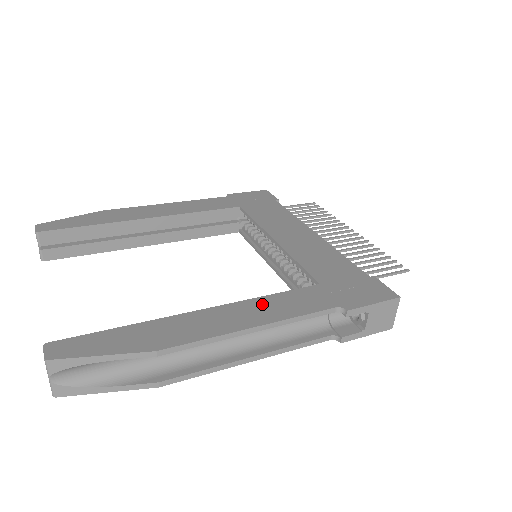
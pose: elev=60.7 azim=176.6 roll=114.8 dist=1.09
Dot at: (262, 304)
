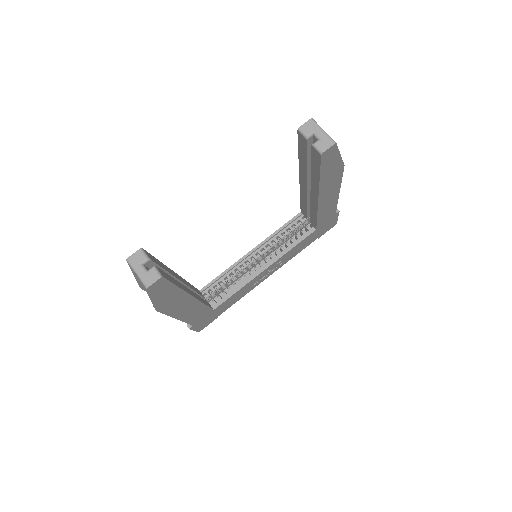
Dot at: occluded
